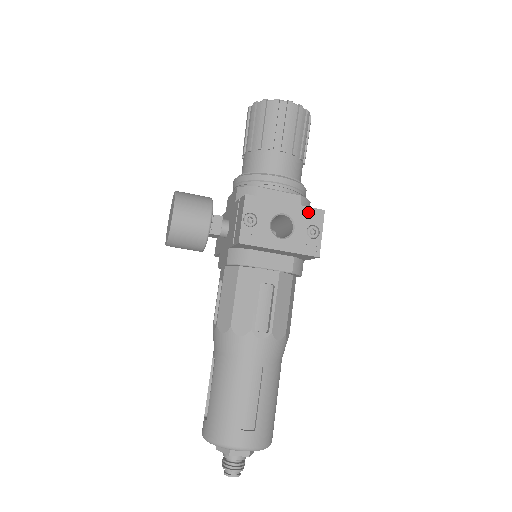
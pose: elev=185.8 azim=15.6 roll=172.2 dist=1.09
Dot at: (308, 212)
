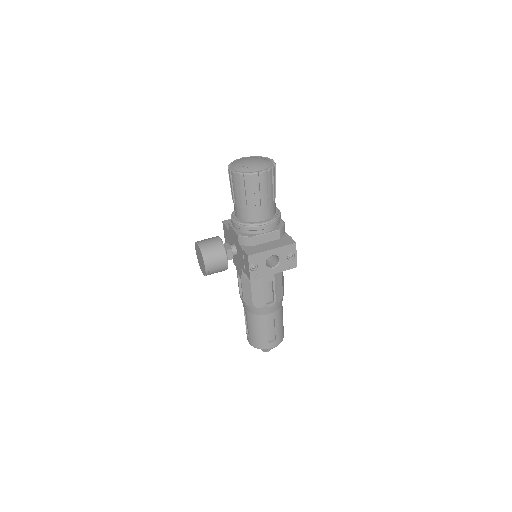
Dot at: (286, 248)
